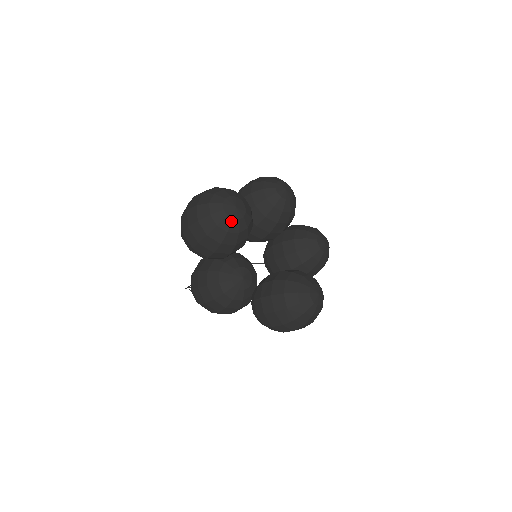
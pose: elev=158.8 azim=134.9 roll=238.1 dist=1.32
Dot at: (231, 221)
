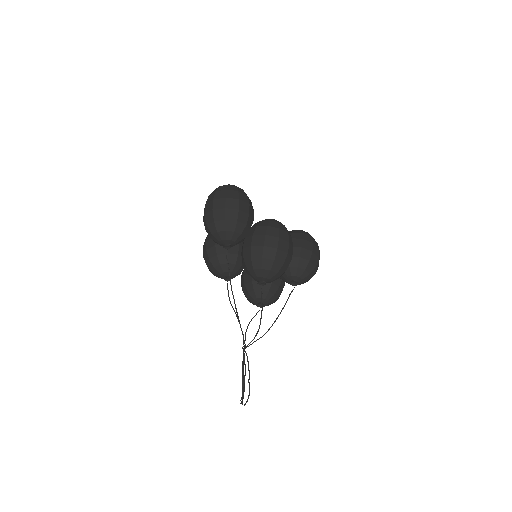
Dot at: occluded
